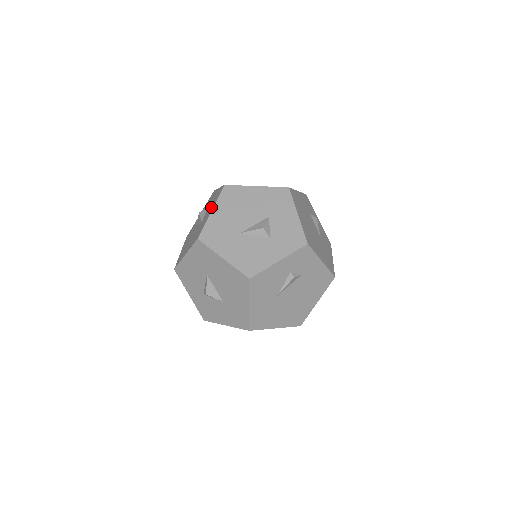
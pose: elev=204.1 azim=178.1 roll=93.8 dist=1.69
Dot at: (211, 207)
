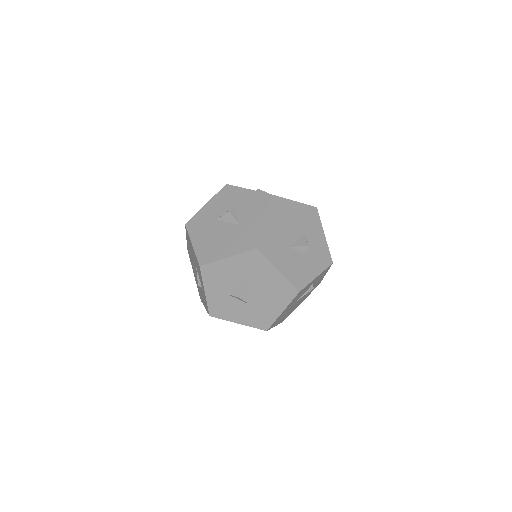
Dot at: (256, 213)
